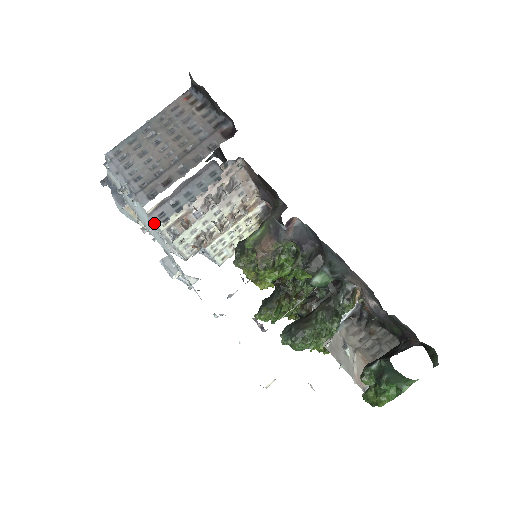
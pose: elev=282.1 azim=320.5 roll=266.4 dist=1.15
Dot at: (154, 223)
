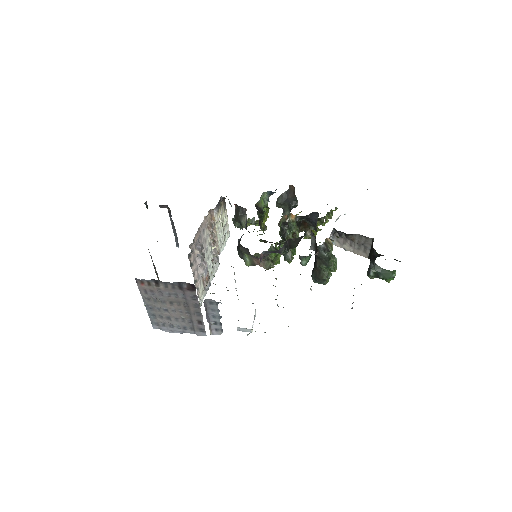
Dot at: (200, 301)
